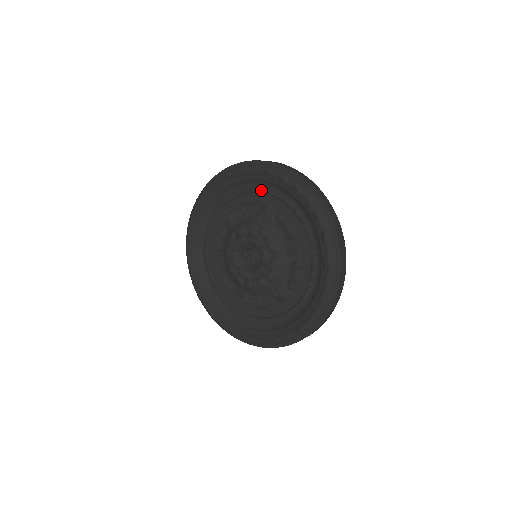
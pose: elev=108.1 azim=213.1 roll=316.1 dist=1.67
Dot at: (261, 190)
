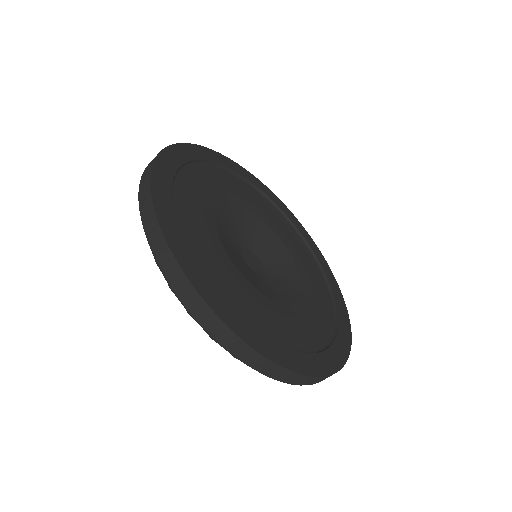
Dot at: occluded
